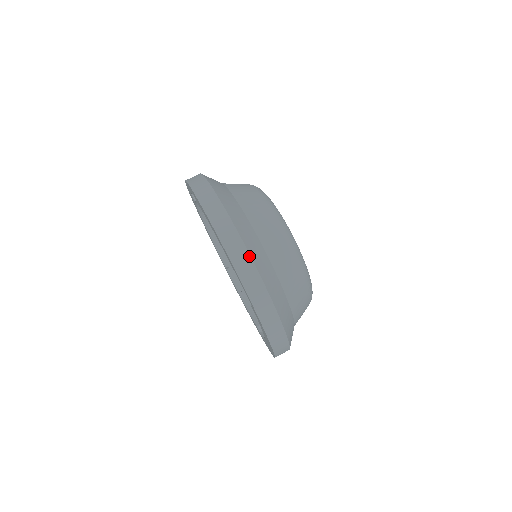
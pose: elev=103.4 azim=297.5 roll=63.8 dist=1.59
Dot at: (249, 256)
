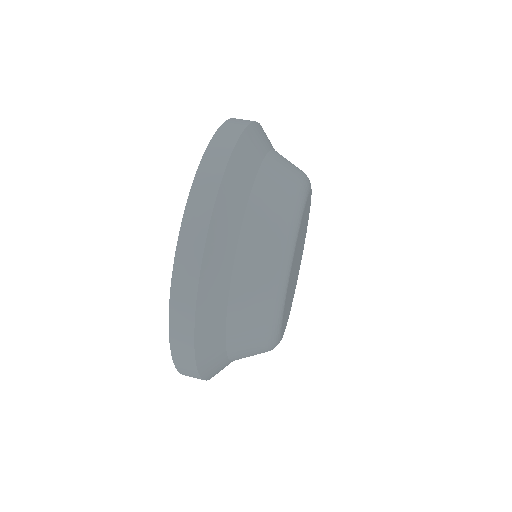
Dot at: occluded
